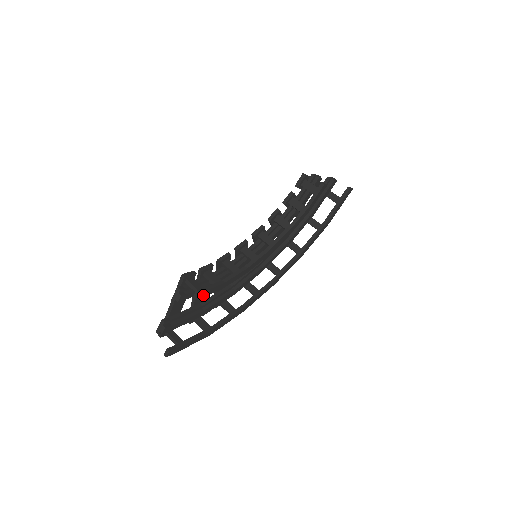
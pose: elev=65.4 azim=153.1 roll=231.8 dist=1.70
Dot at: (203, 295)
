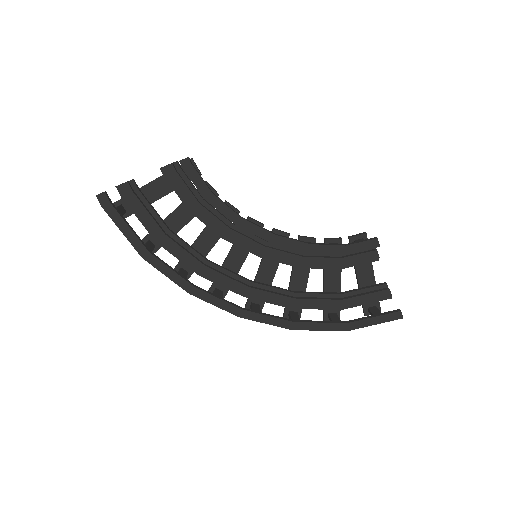
Dot at: (187, 169)
